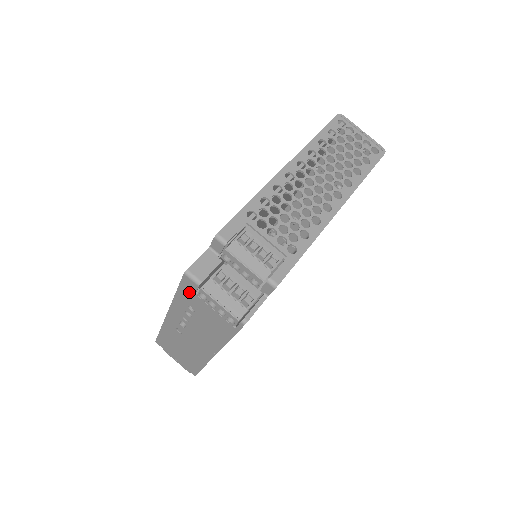
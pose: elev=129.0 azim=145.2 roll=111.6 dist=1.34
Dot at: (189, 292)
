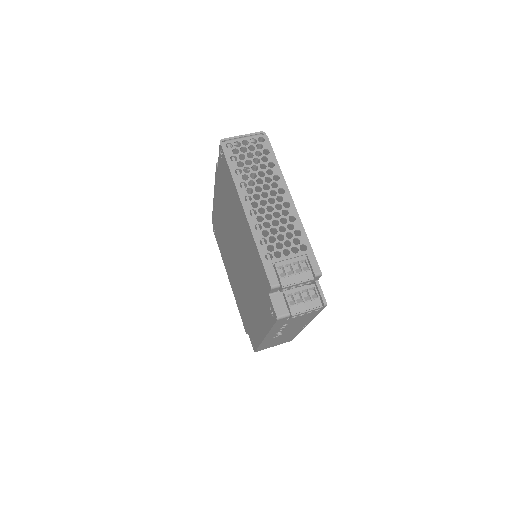
Dot at: (282, 322)
